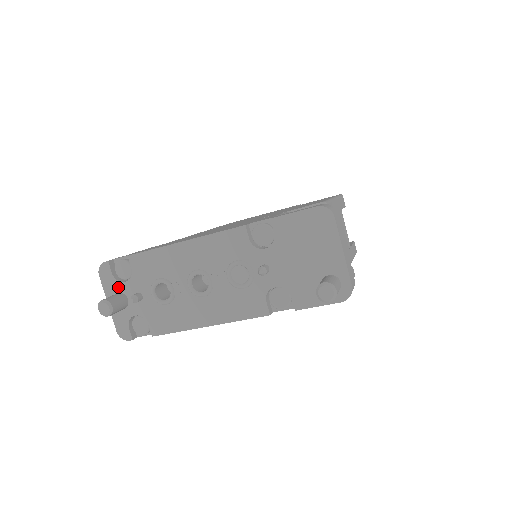
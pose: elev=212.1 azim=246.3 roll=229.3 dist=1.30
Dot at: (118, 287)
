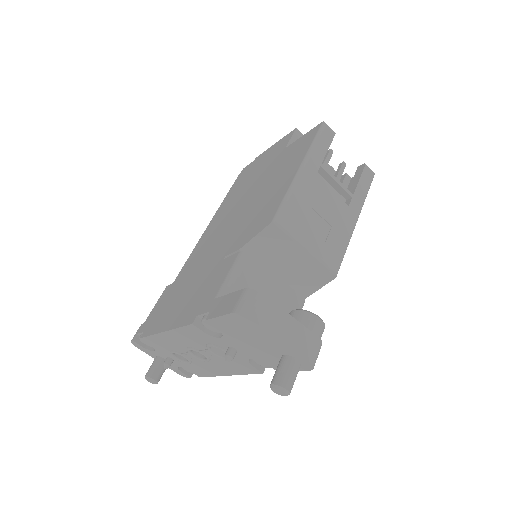
Dot at: (153, 353)
